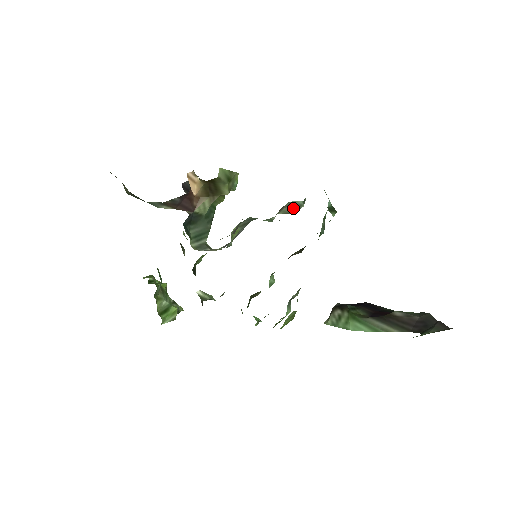
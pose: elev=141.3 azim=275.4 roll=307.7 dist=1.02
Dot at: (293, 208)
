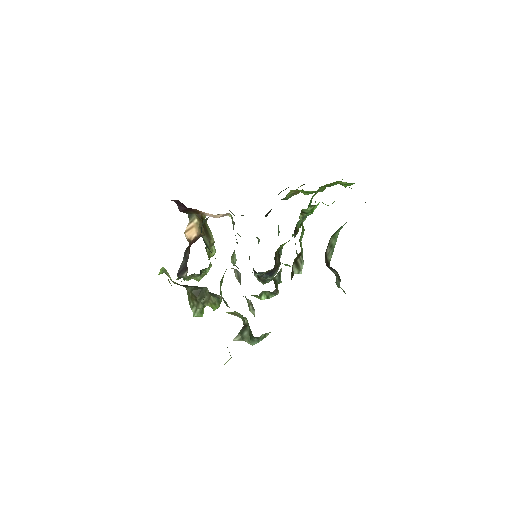
Dot at: occluded
